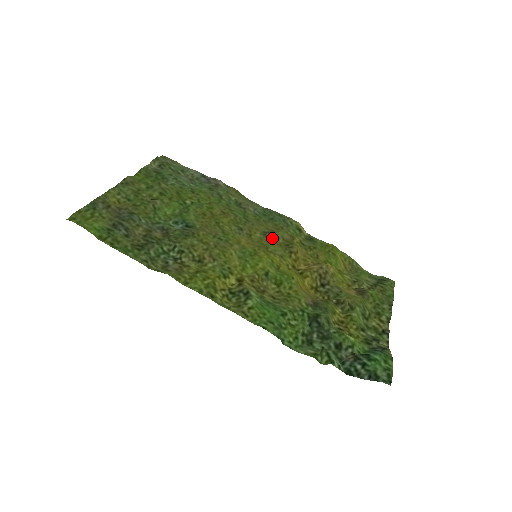
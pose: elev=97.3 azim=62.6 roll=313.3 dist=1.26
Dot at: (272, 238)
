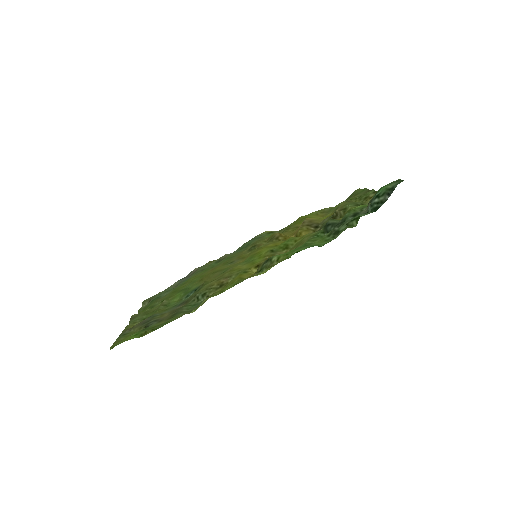
Dot at: (257, 246)
